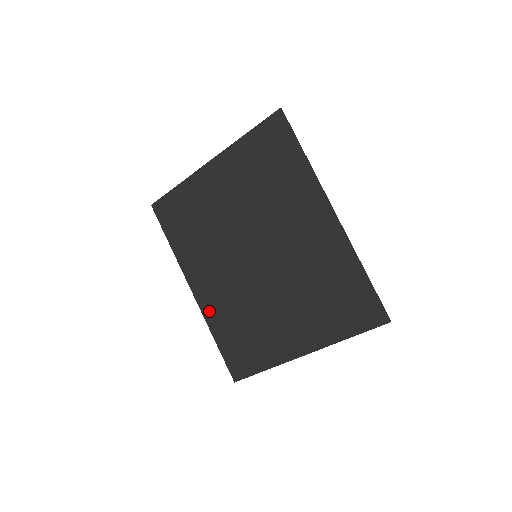
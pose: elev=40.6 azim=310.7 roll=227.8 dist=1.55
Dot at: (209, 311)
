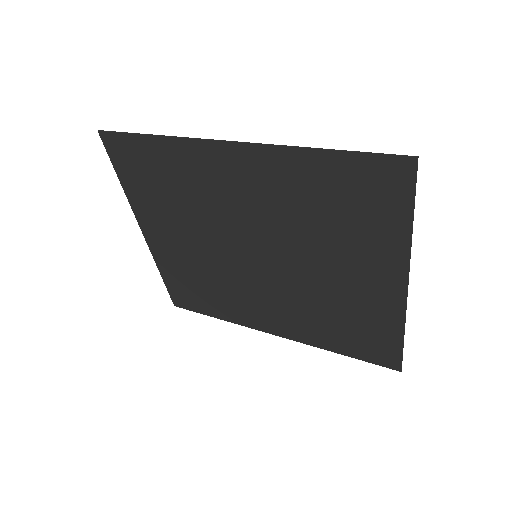
Dot at: (302, 336)
